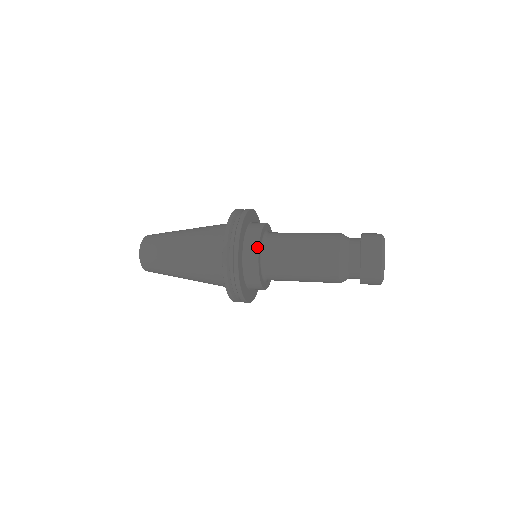
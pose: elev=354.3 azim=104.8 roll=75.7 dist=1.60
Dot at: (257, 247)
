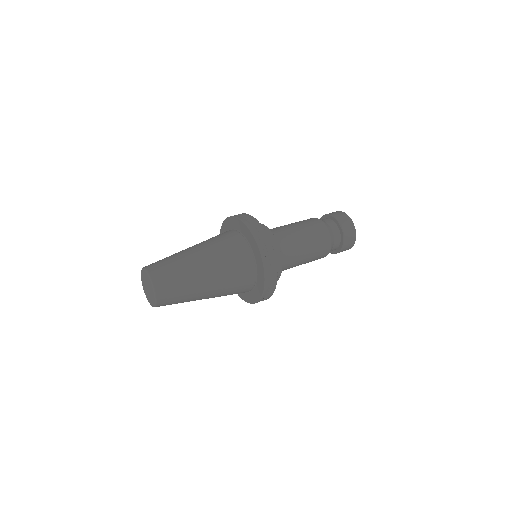
Dot at: (281, 263)
